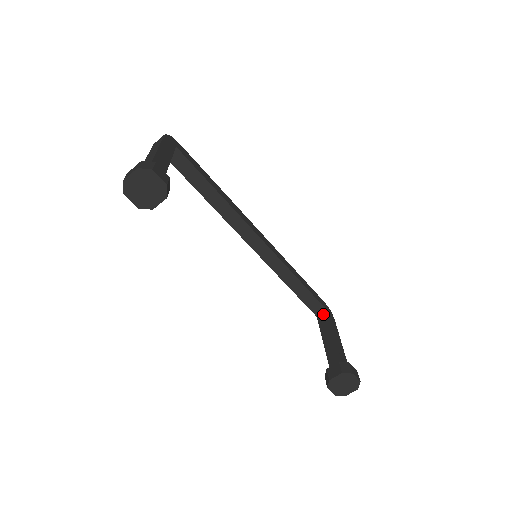
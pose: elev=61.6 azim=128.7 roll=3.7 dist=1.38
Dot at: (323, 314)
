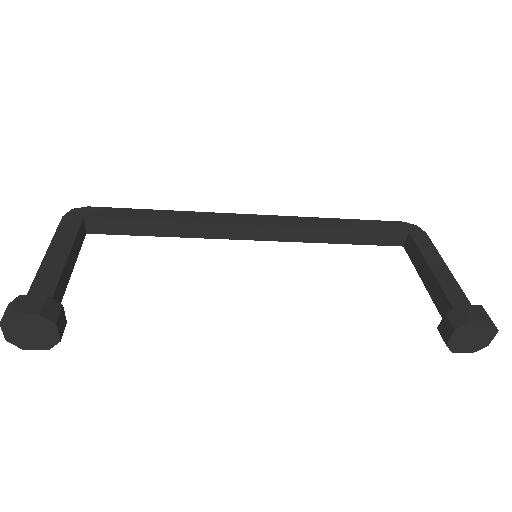
Dot at: (407, 240)
